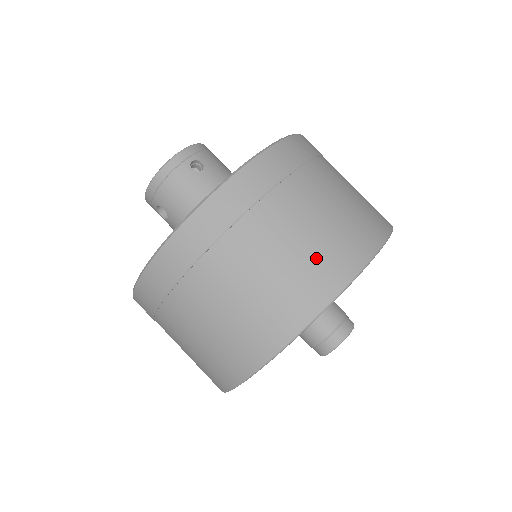
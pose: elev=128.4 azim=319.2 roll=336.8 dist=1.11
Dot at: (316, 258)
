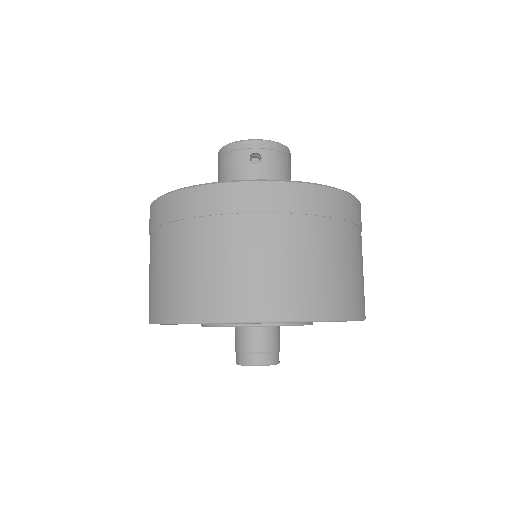
Dot at: (232, 285)
